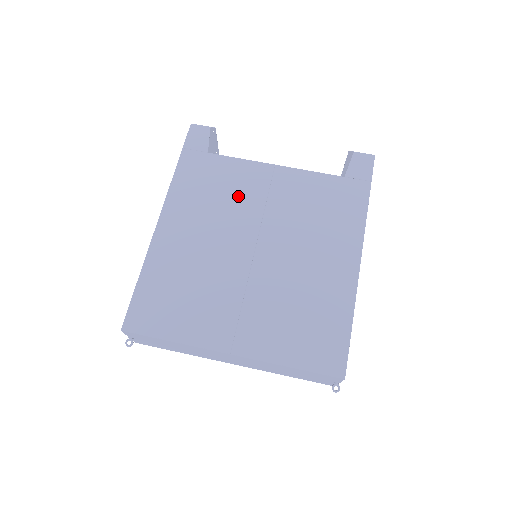
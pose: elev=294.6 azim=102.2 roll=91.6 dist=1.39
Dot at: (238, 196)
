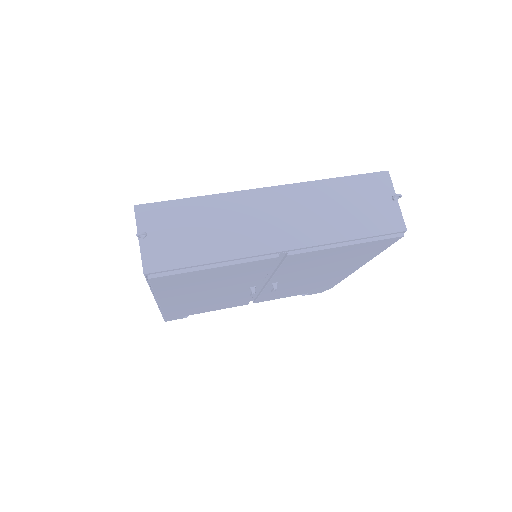
Dot at: occluded
